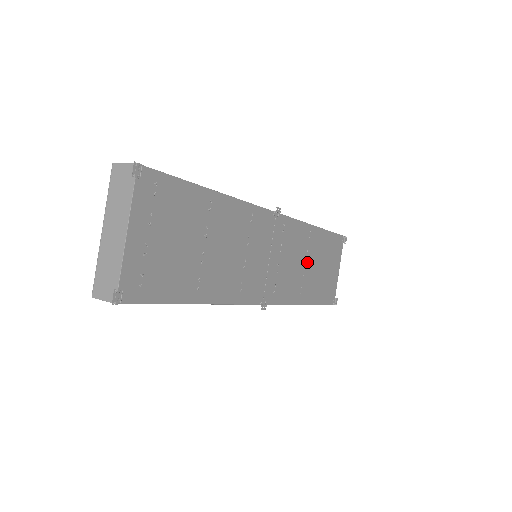
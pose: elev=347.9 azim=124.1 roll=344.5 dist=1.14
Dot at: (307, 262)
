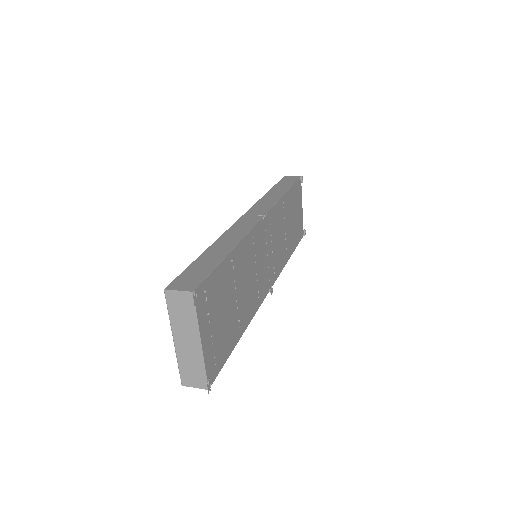
Dot at: (285, 227)
